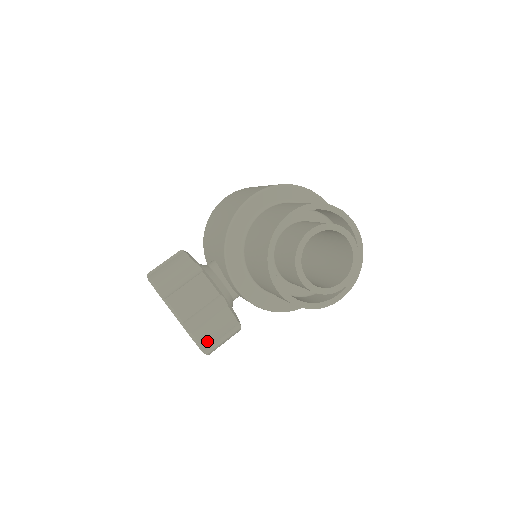
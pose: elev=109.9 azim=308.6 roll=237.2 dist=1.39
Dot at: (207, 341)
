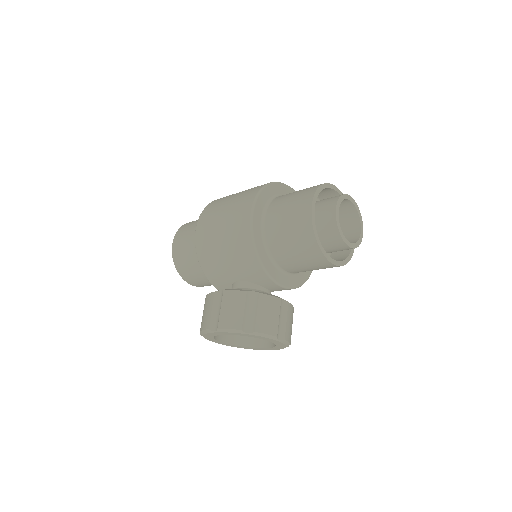
Dot at: (290, 337)
